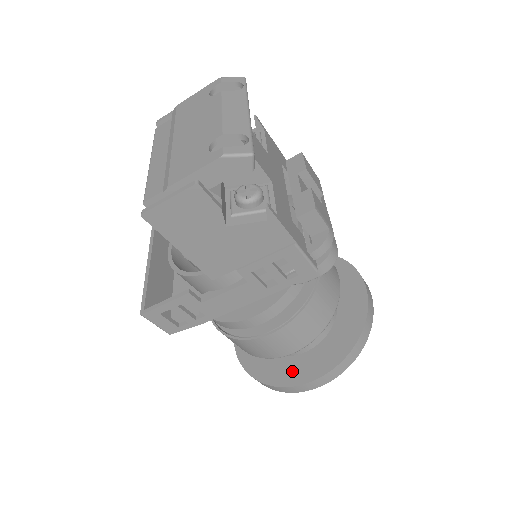
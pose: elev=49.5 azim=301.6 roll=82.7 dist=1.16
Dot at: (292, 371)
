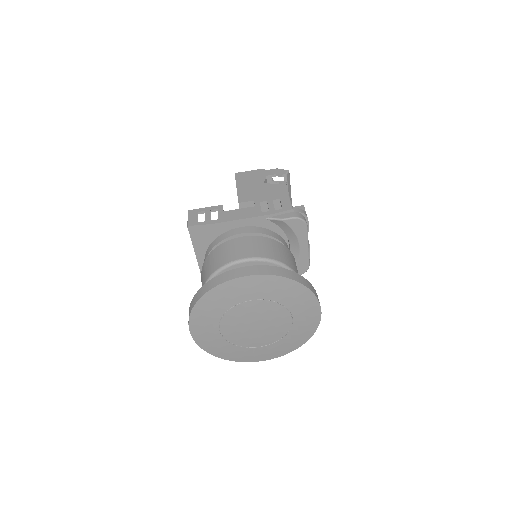
Dot at: occluded
